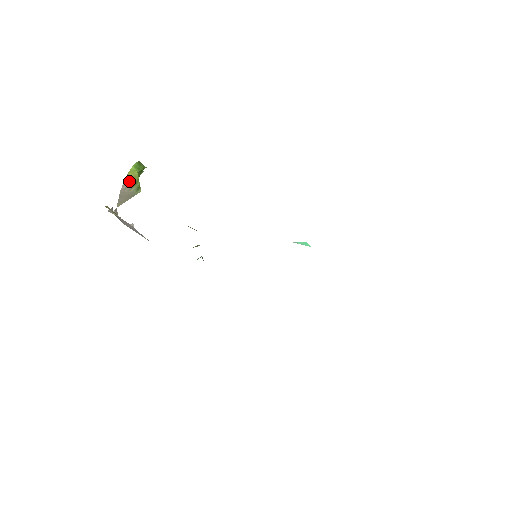
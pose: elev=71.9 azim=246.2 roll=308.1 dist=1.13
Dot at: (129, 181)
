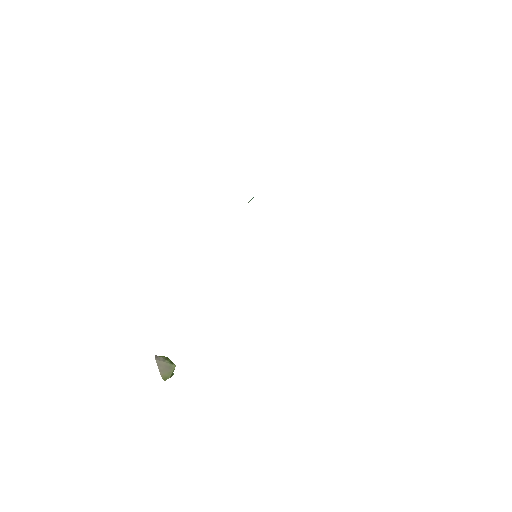
Dot at: (160, 357)
